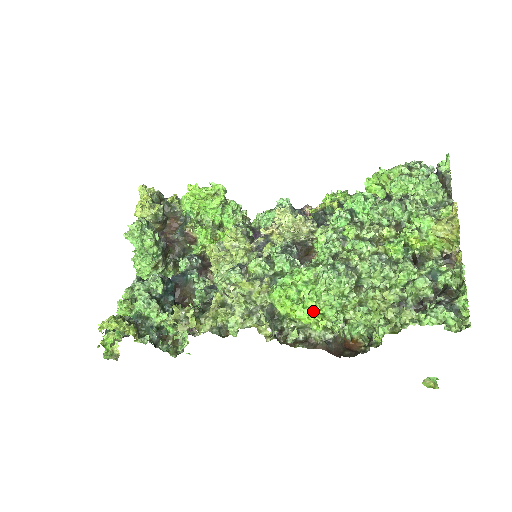
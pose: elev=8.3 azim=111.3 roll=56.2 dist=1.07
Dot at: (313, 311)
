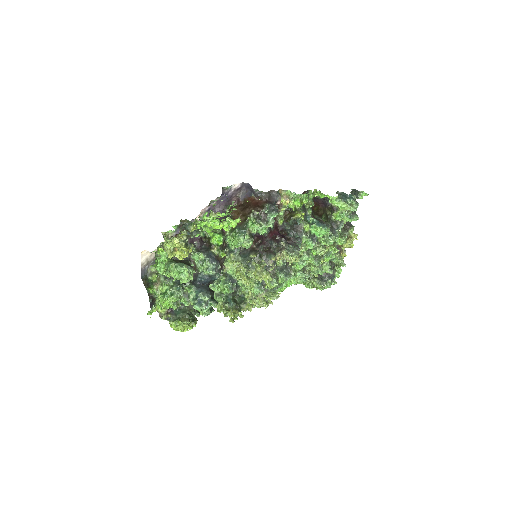
Dot at: occluded
